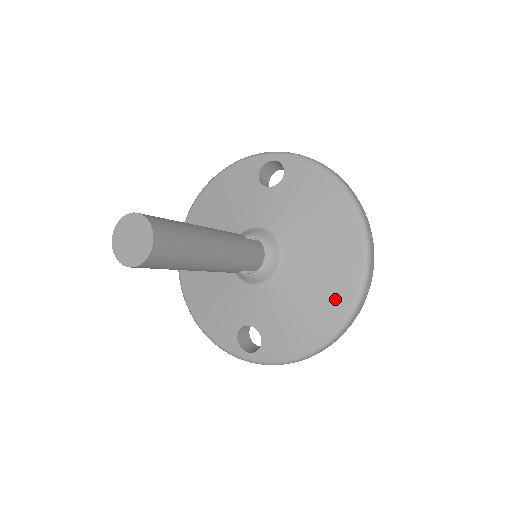
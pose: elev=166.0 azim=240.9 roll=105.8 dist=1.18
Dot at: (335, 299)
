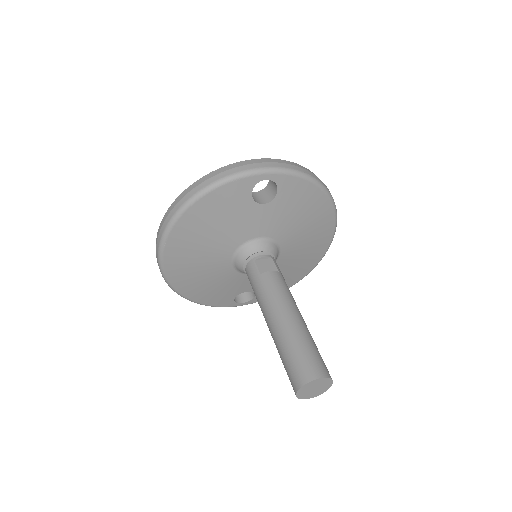
Dot at: (312, 260)
